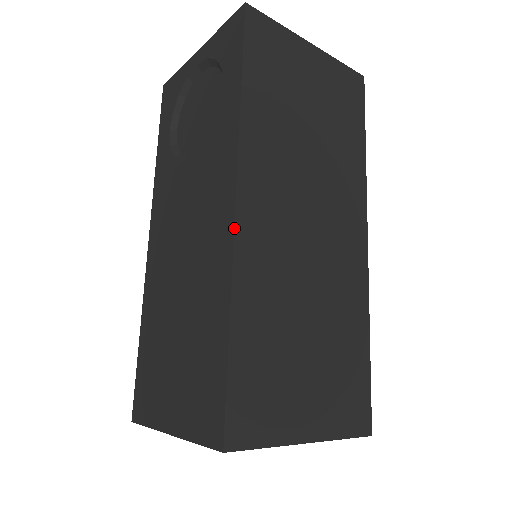
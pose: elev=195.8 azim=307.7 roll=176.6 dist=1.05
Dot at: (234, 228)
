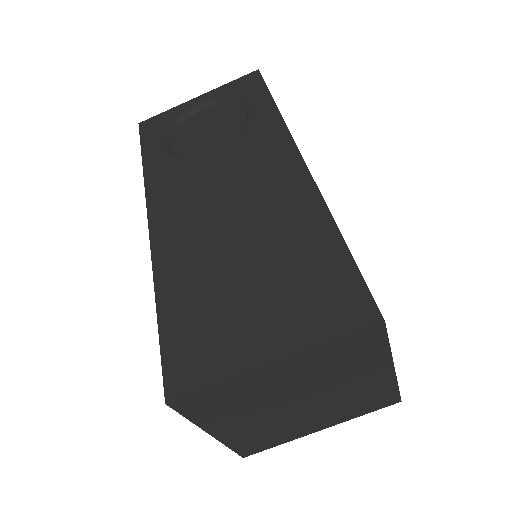
Dot at: occluded
